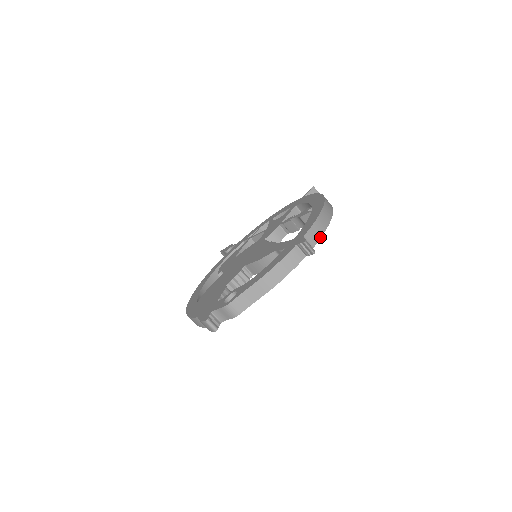
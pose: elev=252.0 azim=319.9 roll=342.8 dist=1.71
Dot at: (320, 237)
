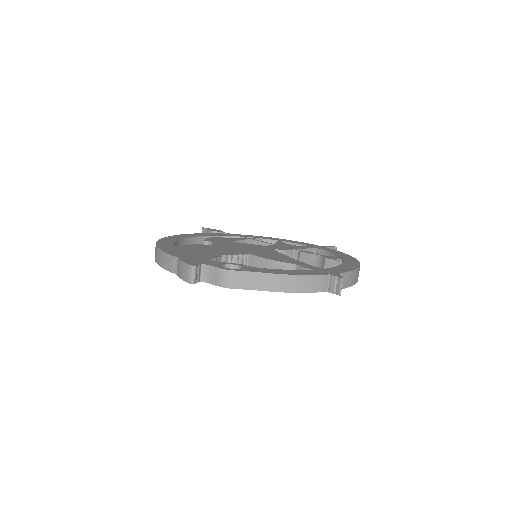
Dot at: (346, 287)
